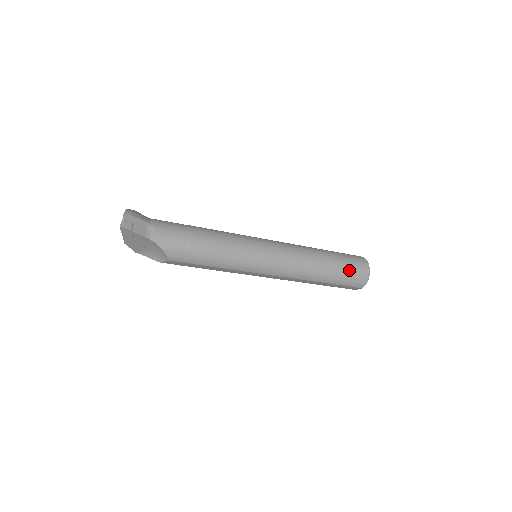
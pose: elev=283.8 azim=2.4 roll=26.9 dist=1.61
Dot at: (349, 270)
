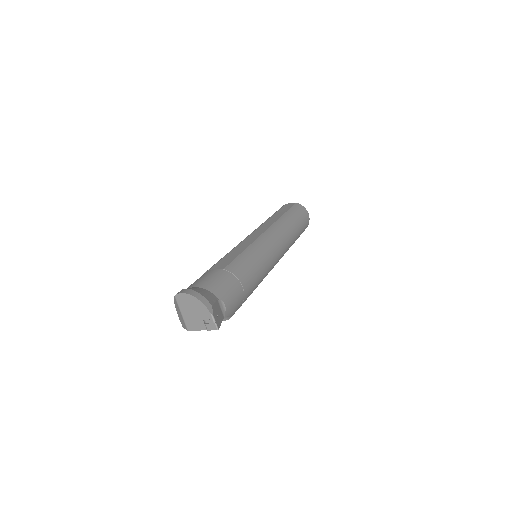
Dot at: (303, 226)
